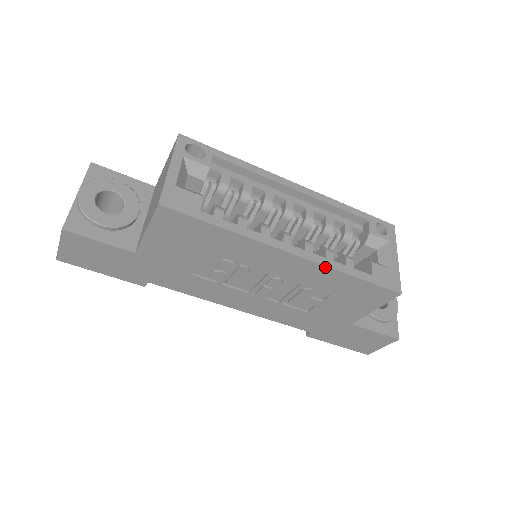
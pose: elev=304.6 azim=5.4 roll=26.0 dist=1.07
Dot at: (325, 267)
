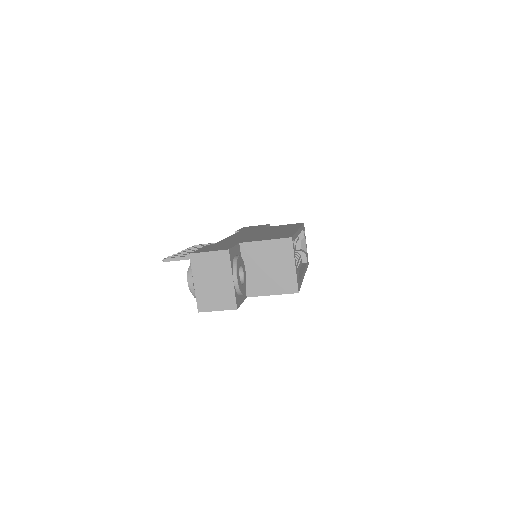
Dot at: (305, 272)
